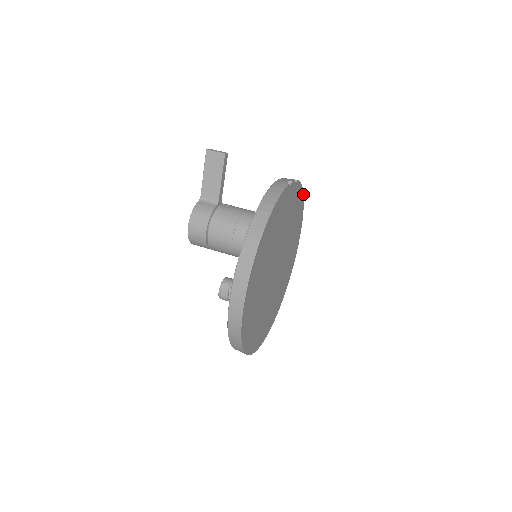
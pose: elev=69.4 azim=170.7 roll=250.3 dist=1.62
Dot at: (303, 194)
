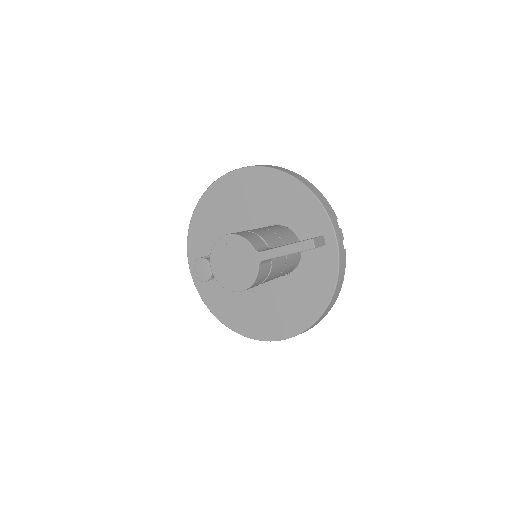
Dot at: (305, 179)
